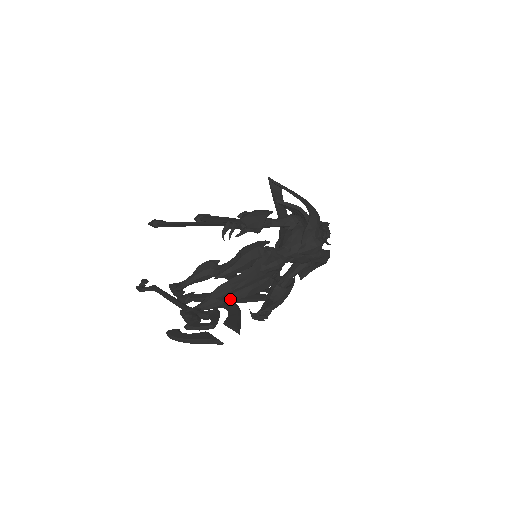
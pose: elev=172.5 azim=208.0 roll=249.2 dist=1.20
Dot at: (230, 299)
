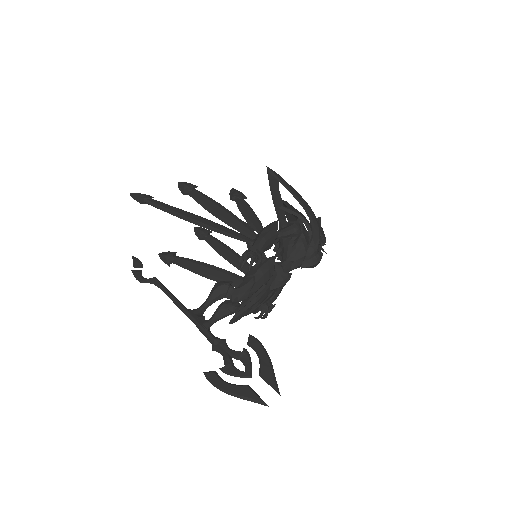
Dot at: occluded
